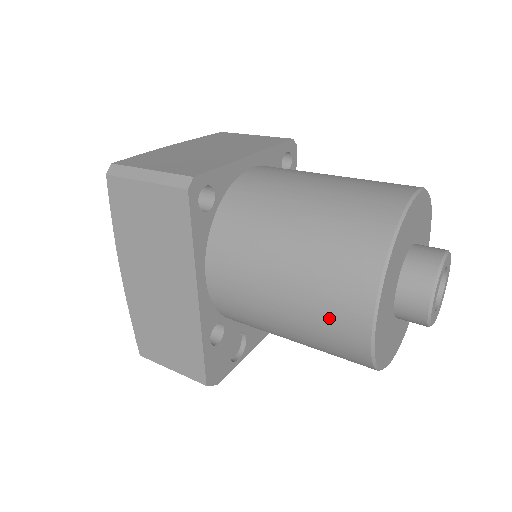
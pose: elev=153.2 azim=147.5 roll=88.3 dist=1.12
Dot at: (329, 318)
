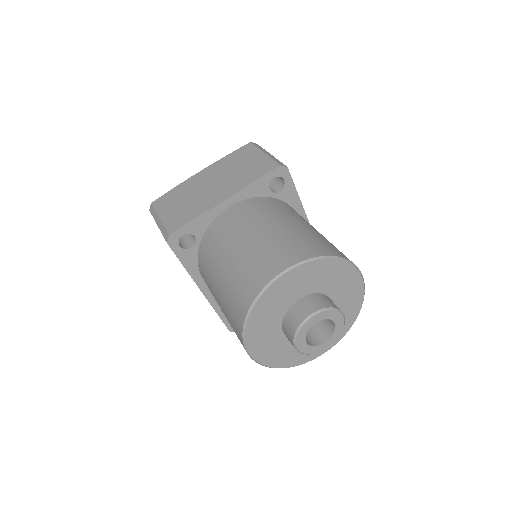
Dot at: occluded
